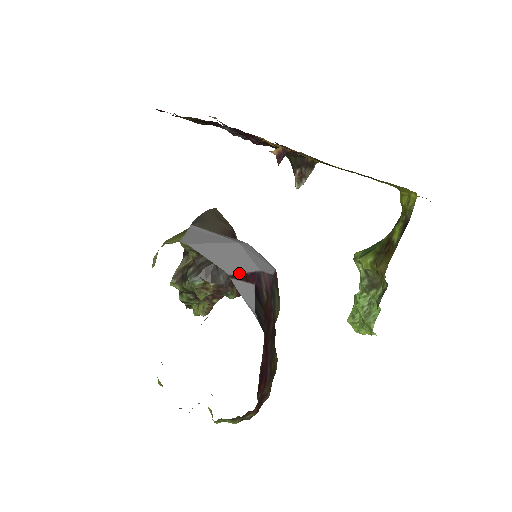
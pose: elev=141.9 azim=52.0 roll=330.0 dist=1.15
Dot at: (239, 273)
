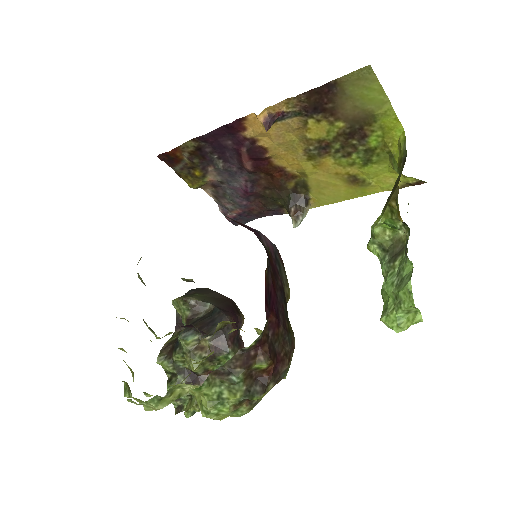
Dot at: (234, 220)
